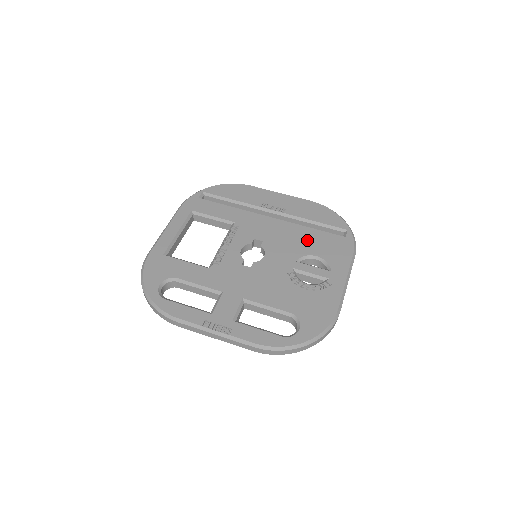
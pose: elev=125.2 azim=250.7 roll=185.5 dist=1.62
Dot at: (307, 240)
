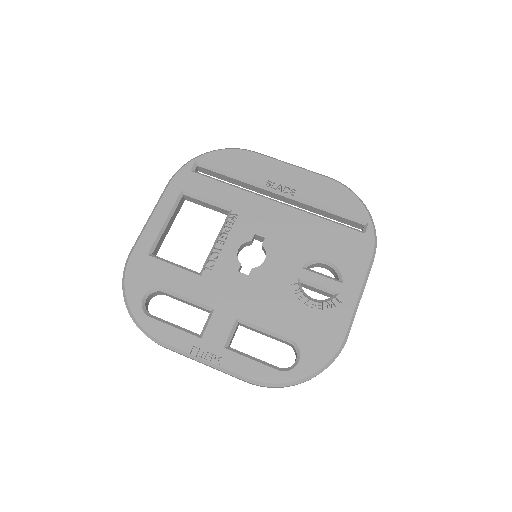
Dot at: (318, 237)
